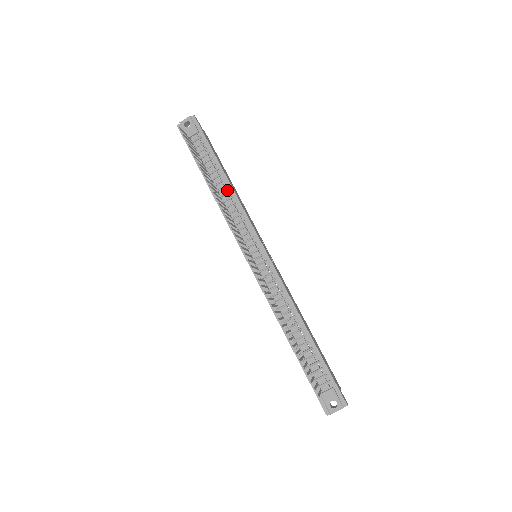
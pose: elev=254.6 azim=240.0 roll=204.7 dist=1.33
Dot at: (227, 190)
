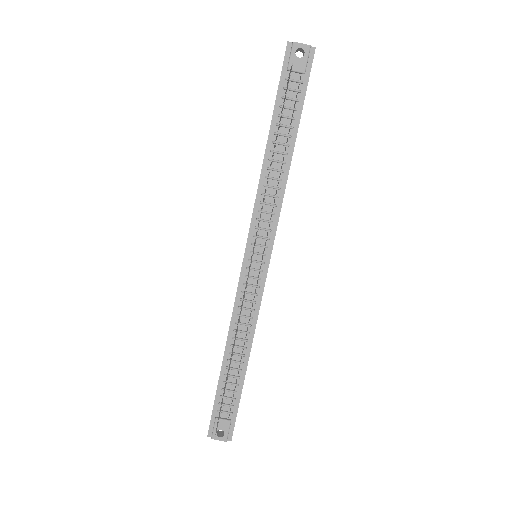
Dot at: (282, 168)
